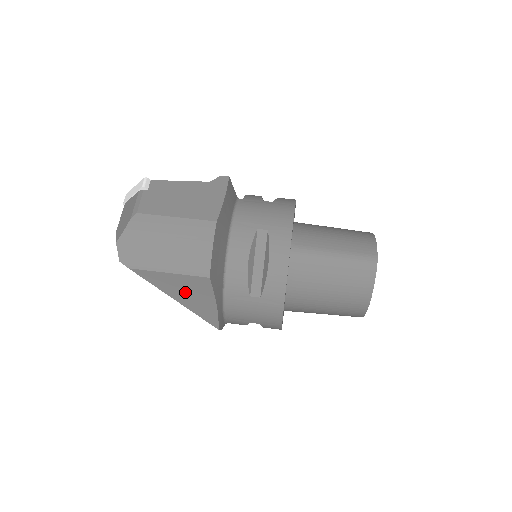
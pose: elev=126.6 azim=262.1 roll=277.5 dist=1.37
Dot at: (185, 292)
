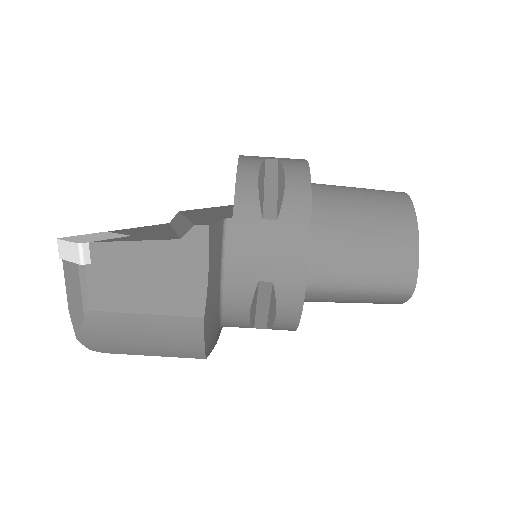
Dot at: occluded
